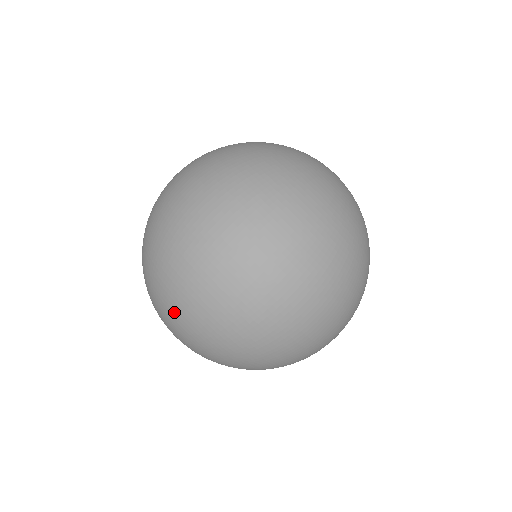
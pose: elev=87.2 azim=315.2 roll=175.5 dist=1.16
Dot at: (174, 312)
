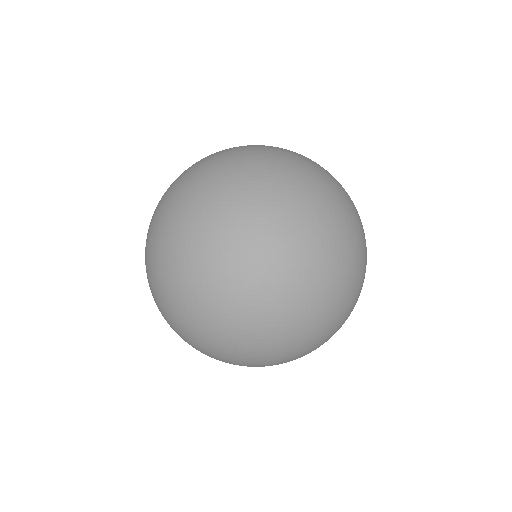
Dot at: (167, 310)
